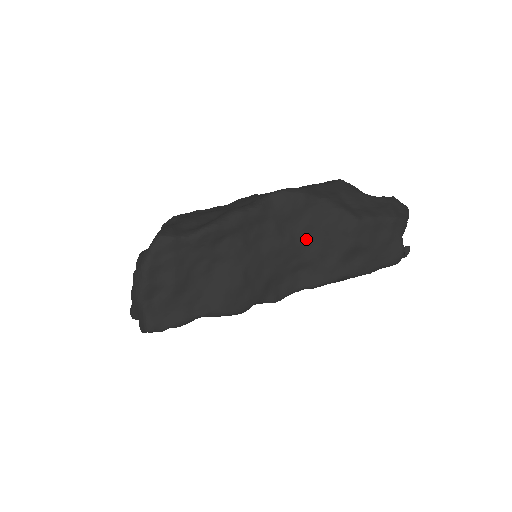
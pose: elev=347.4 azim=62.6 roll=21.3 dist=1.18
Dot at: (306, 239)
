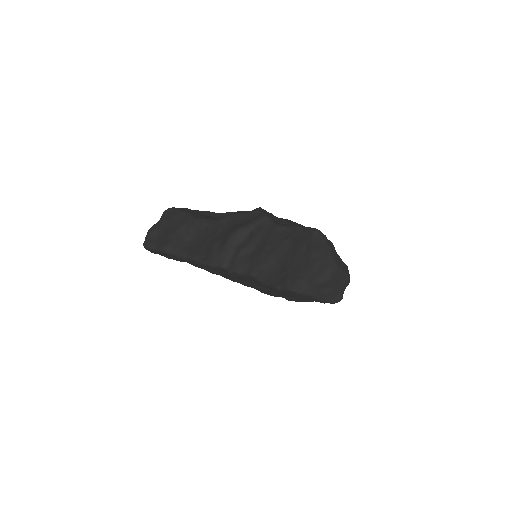
Dot at: (312, 264)
